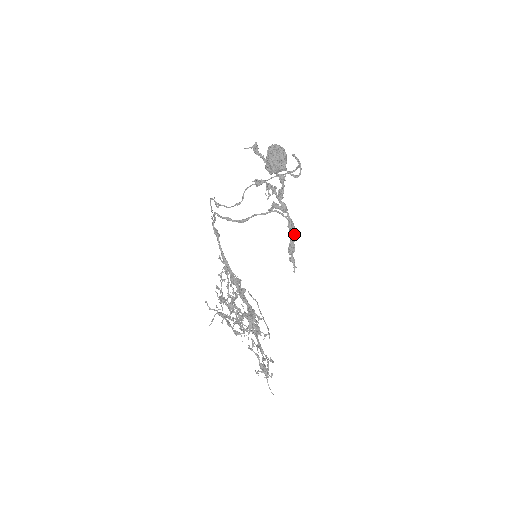
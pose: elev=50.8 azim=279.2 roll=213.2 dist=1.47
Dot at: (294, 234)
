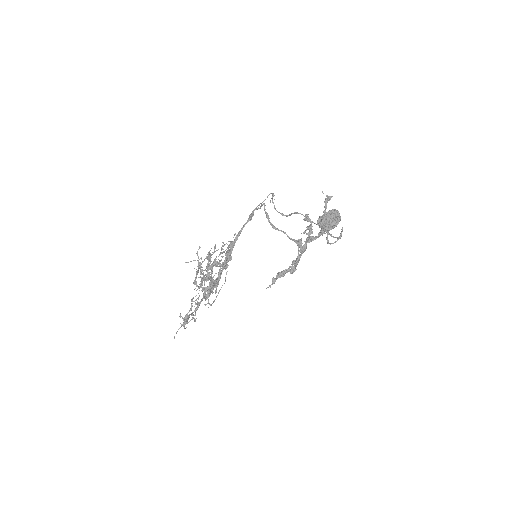
Dot at: (292, 269)
